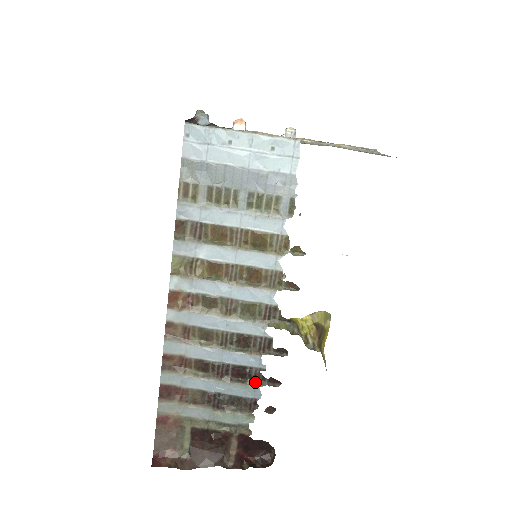
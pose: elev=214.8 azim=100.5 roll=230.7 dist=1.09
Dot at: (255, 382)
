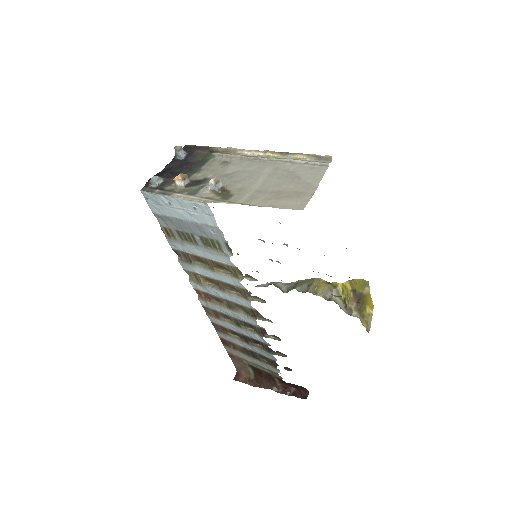
Dot at: (268, 351)
